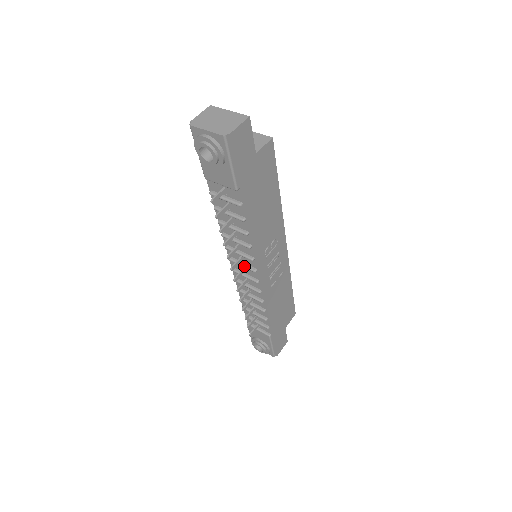
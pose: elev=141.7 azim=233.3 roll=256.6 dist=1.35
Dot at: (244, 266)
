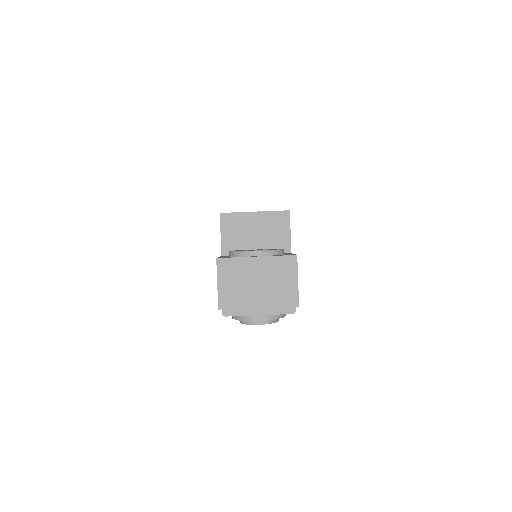
Dot at: occluded
